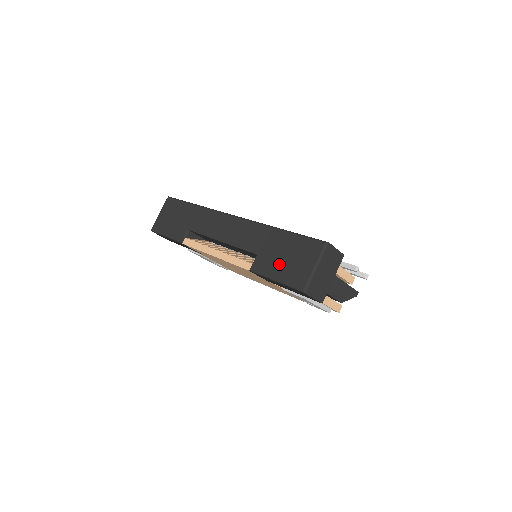
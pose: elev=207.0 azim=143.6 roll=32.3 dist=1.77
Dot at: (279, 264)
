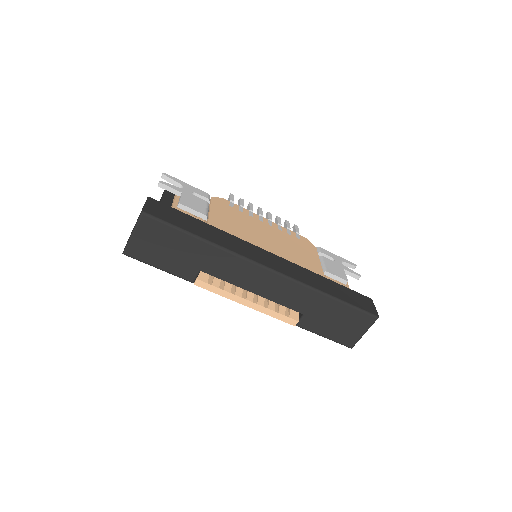
Dot at: (330, 327)
